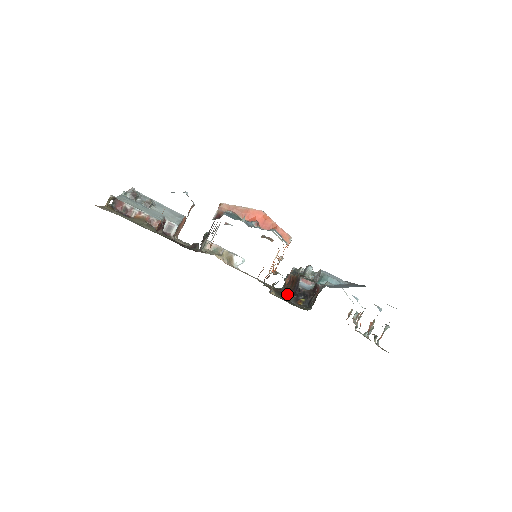
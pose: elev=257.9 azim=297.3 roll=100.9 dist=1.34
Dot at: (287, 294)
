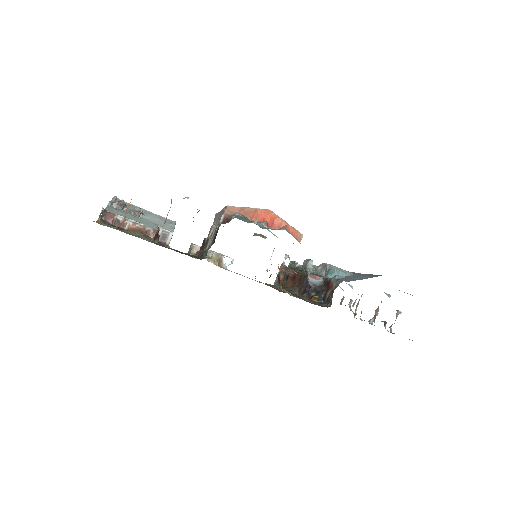
Dot at: (296, 292)
